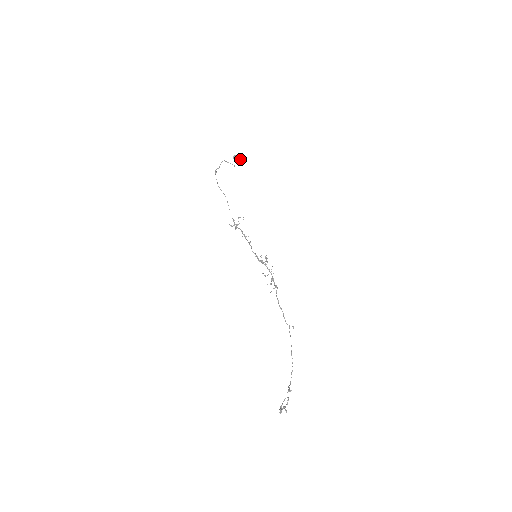
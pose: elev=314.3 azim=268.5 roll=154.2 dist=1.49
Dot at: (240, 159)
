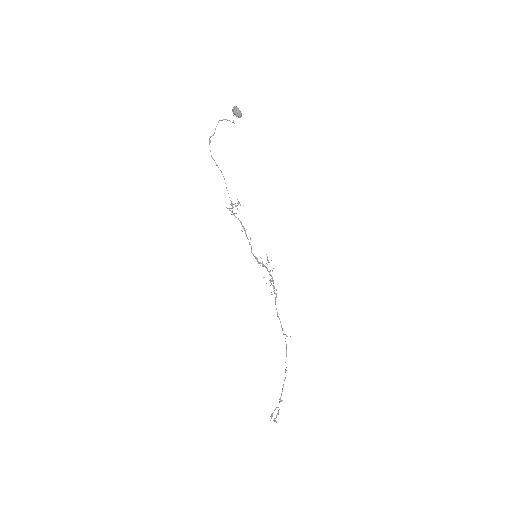
Dot at: (241, 114)
